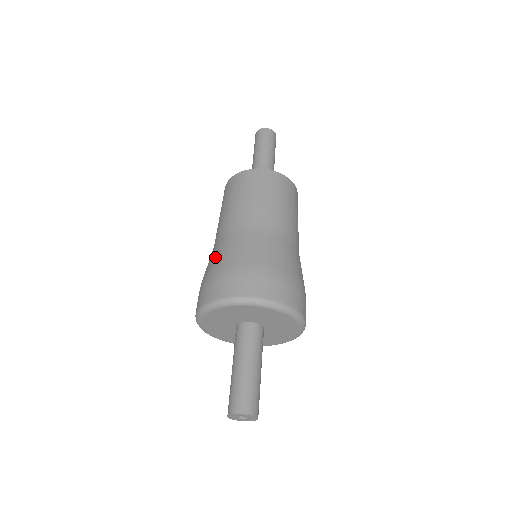
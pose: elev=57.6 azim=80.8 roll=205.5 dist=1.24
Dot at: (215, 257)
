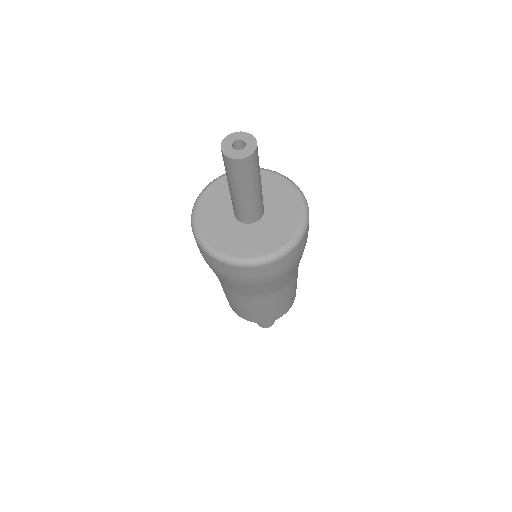
Dot at: occluded
